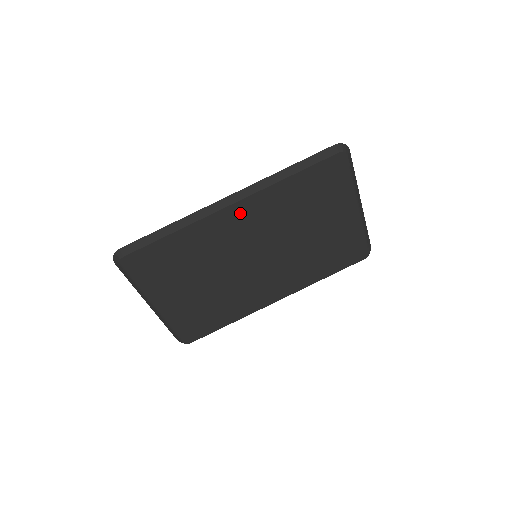
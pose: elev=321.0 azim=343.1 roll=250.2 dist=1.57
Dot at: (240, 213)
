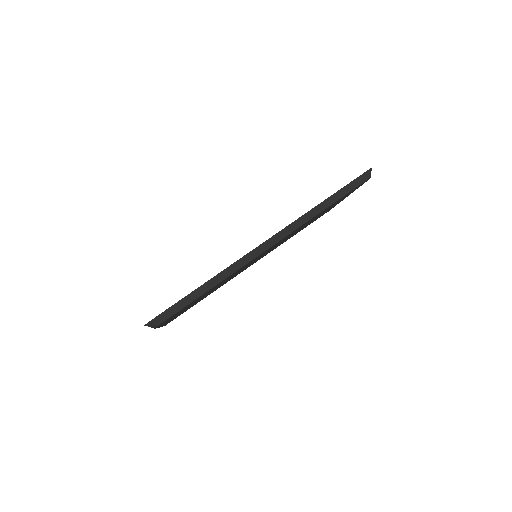
Dot at: (271, 247)
